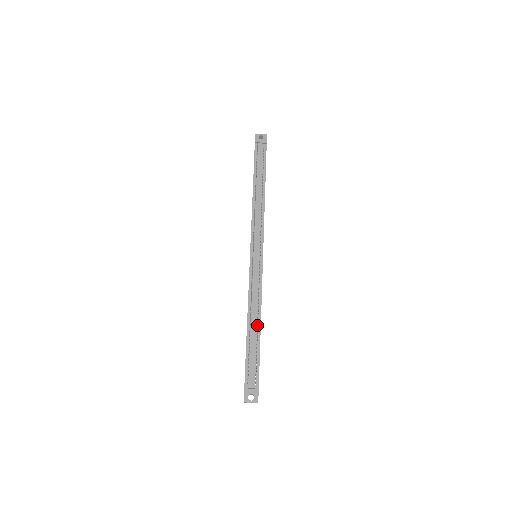
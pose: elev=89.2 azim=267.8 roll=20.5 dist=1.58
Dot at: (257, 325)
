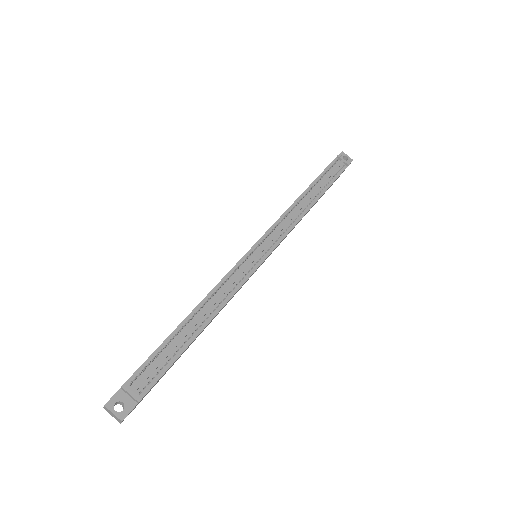
Dot at: occluded
